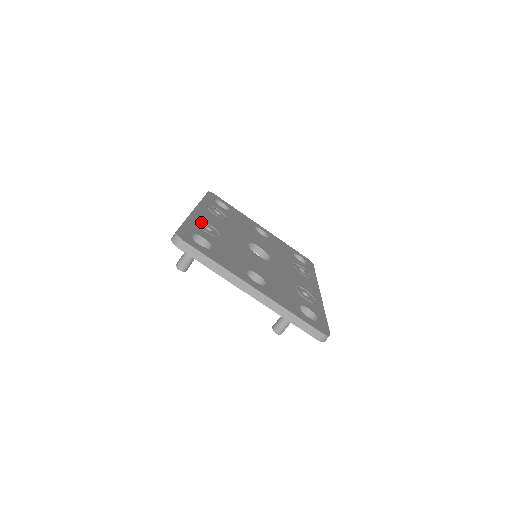
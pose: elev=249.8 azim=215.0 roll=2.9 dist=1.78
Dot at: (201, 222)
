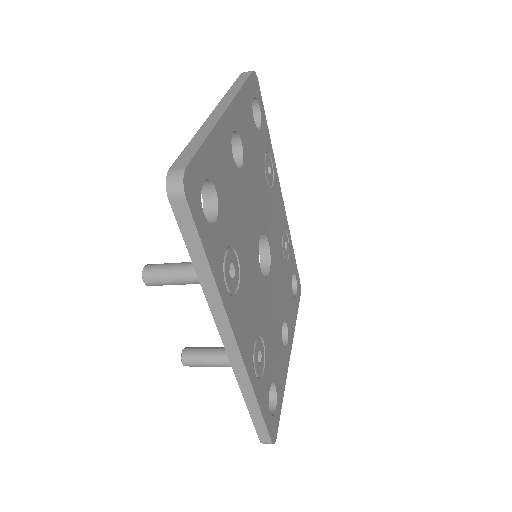
Dot at: (256, 365)
